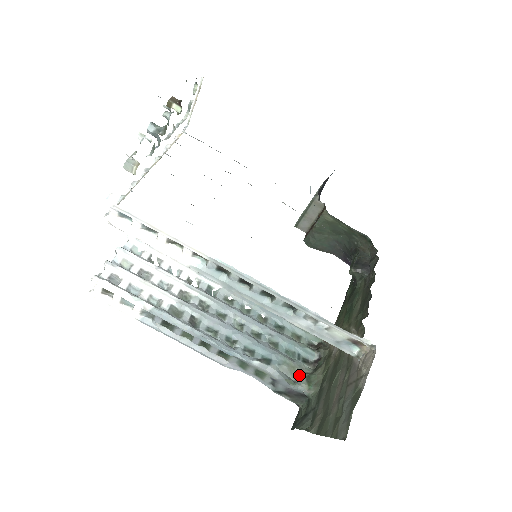
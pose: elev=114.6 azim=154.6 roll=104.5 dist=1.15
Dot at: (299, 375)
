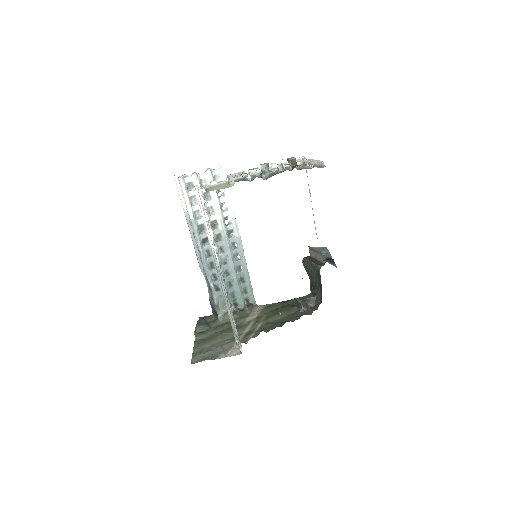
Dot at: (224, 307)
